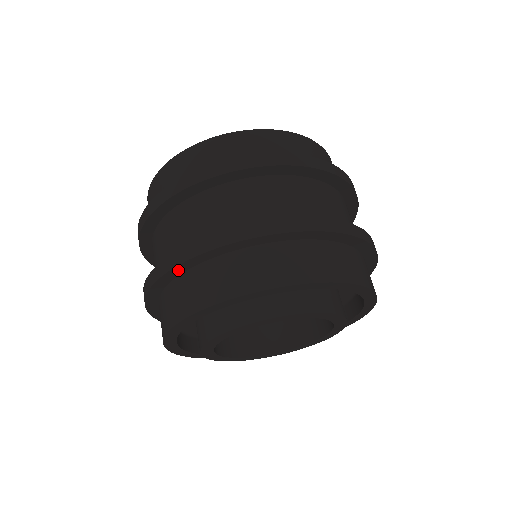
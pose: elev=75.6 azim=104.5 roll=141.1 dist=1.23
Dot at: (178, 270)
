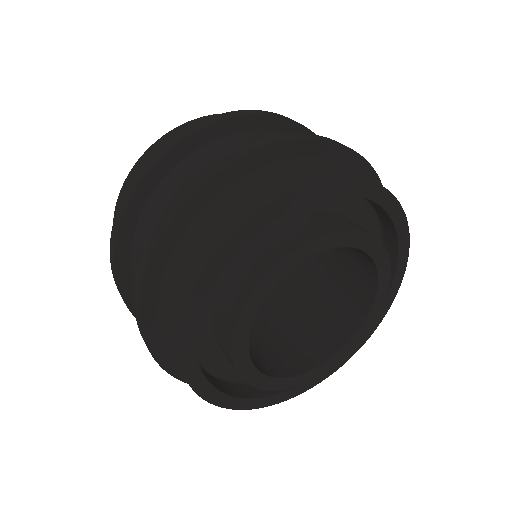
Dot at: (151, 333)
